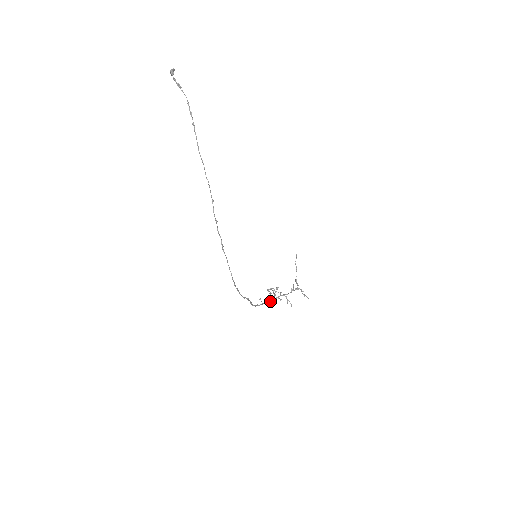
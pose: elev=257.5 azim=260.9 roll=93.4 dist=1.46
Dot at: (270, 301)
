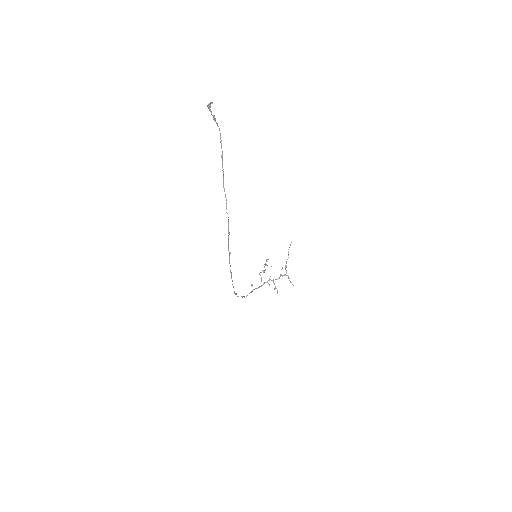
Dot at: (260, 286)
